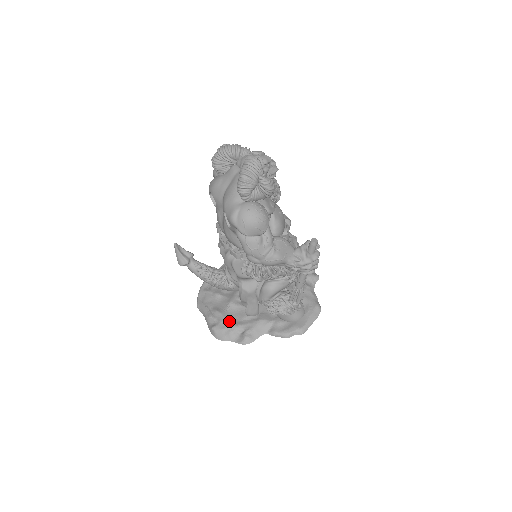
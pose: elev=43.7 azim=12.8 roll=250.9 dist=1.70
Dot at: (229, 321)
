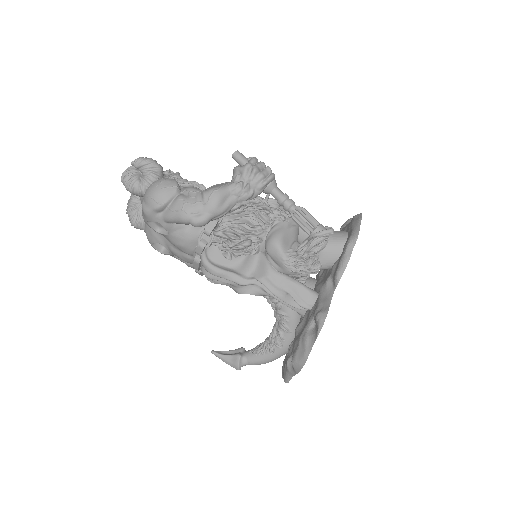
Dot at: (299, 336)
